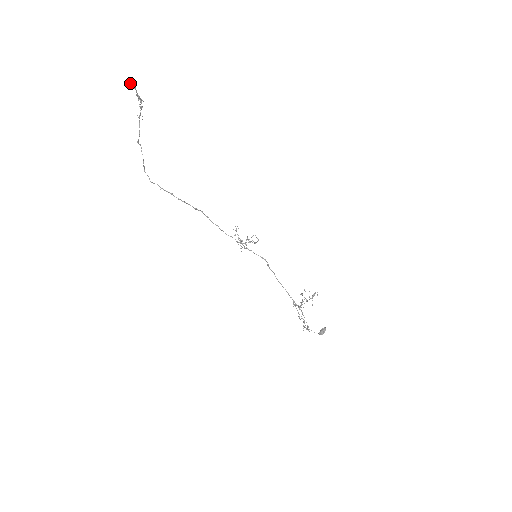
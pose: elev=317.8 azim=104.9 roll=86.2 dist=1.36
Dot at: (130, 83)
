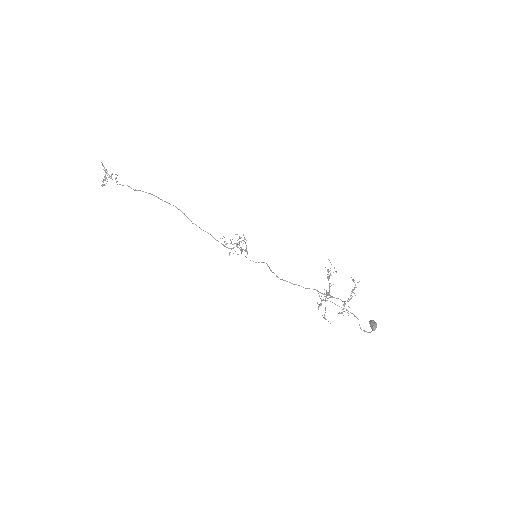
Dot at: (102, 163)
